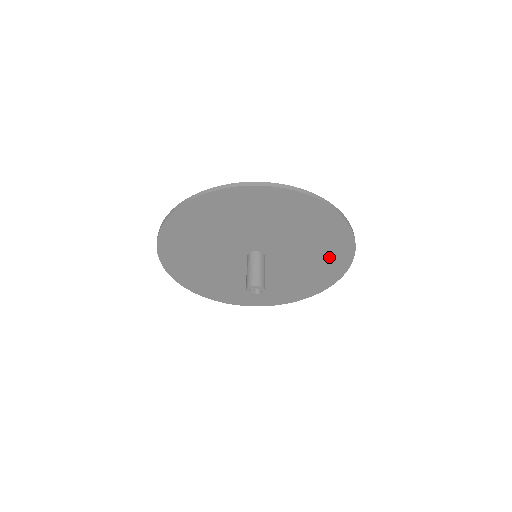
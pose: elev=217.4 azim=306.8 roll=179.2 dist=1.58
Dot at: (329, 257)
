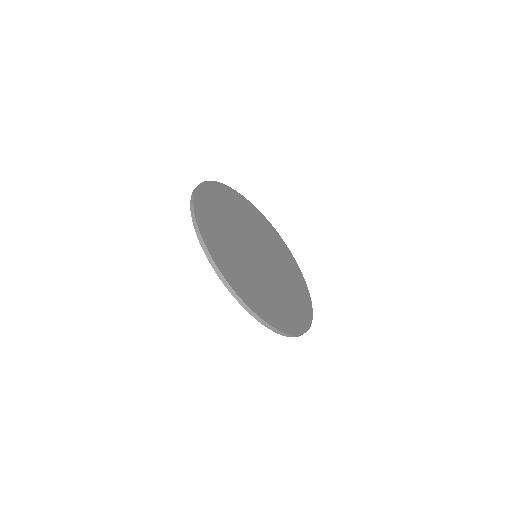
Dot at: occluded
